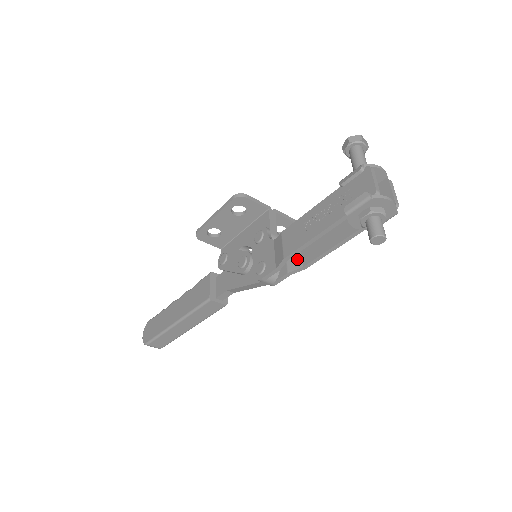
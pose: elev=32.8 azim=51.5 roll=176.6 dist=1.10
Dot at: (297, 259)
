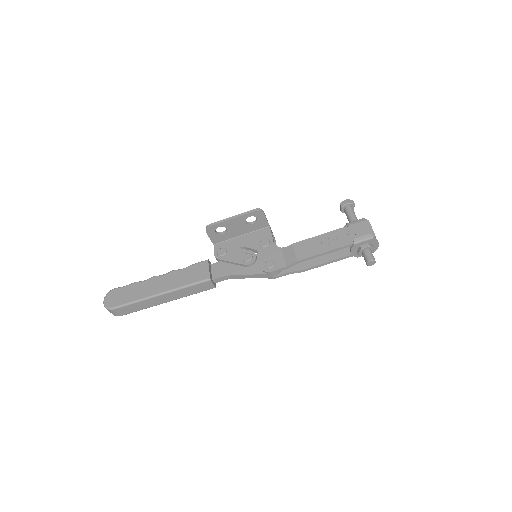
Dot at: (296, 265)
